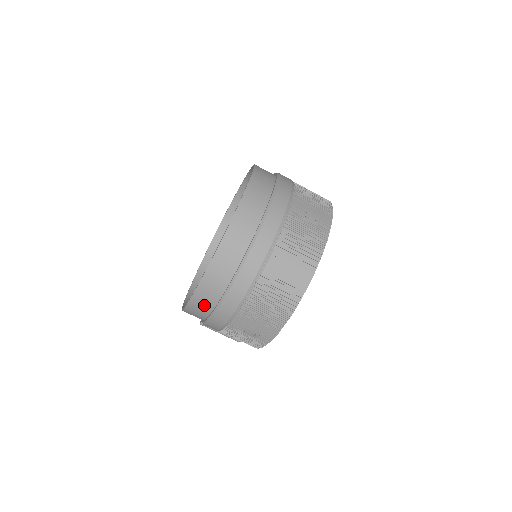
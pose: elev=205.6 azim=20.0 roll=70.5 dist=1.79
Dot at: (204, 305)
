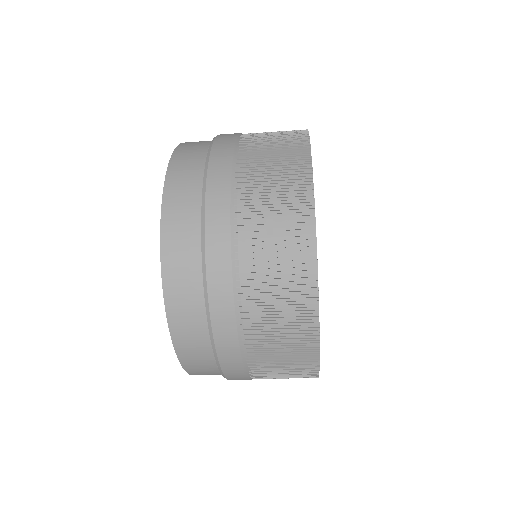
Dot at: occluded
